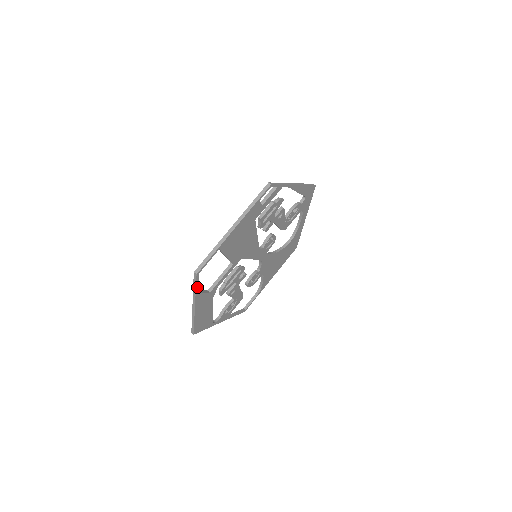
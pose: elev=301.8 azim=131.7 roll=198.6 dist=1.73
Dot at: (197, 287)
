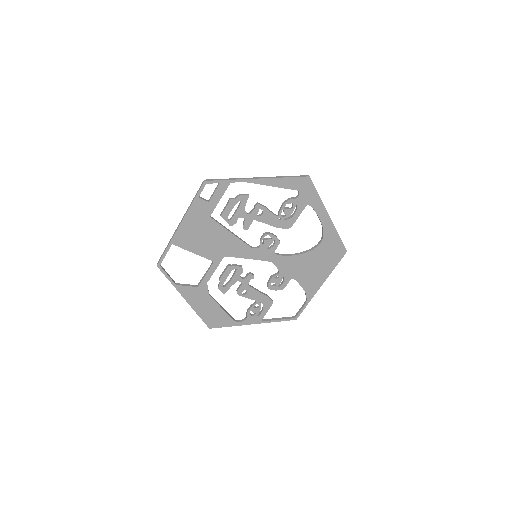
Dot at: (170, 279)
